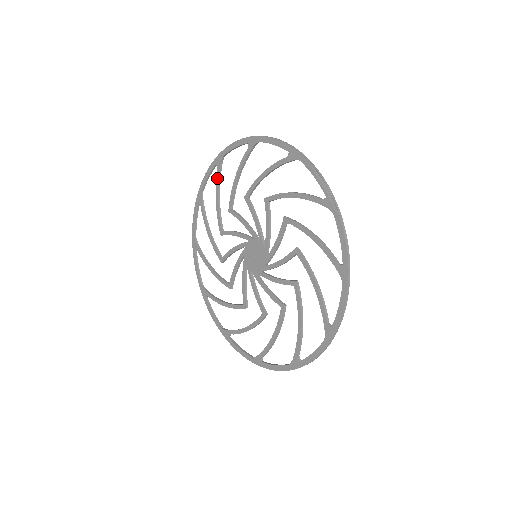
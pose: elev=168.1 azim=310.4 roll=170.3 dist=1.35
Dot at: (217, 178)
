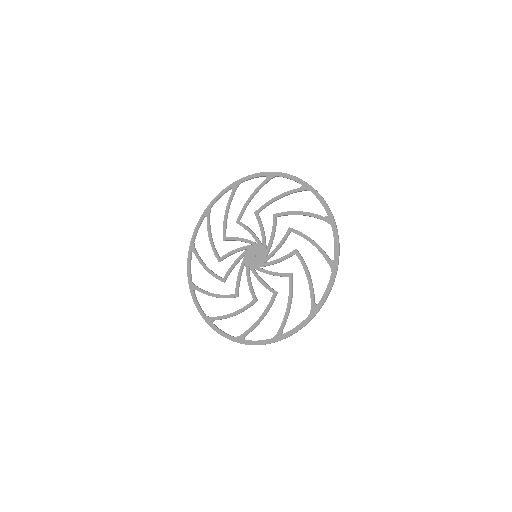
Dot at: (208, 224)
